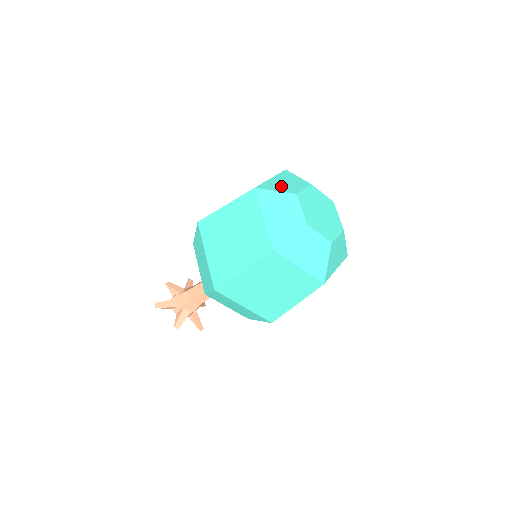
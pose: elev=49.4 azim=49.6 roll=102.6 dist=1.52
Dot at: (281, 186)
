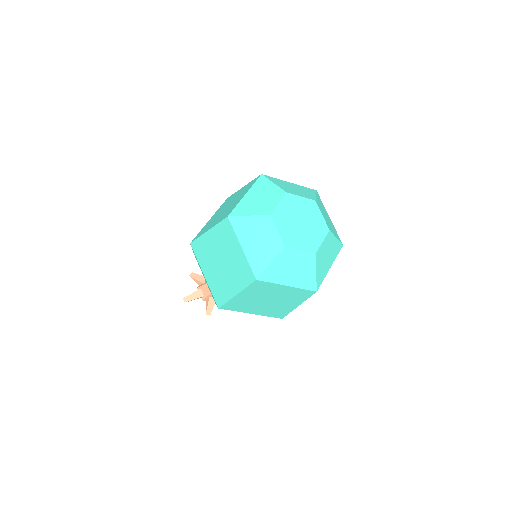
Dot at: (255, 206)
